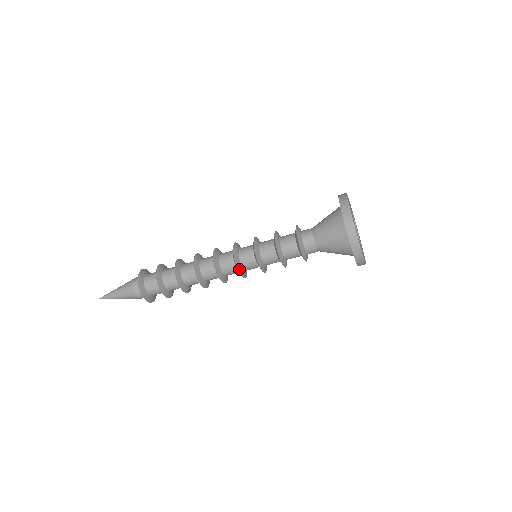
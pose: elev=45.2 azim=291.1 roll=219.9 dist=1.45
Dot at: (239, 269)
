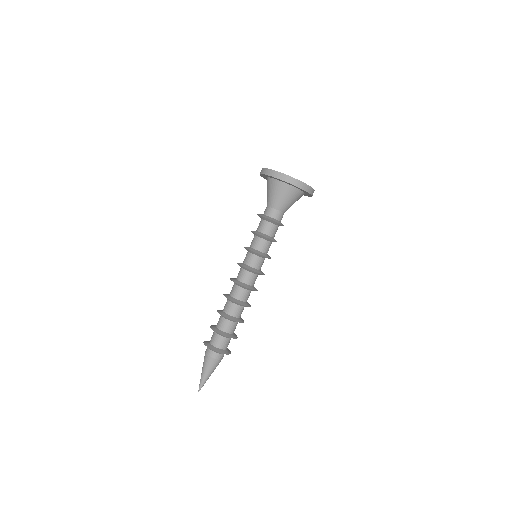
Dot at: (248, 268)
